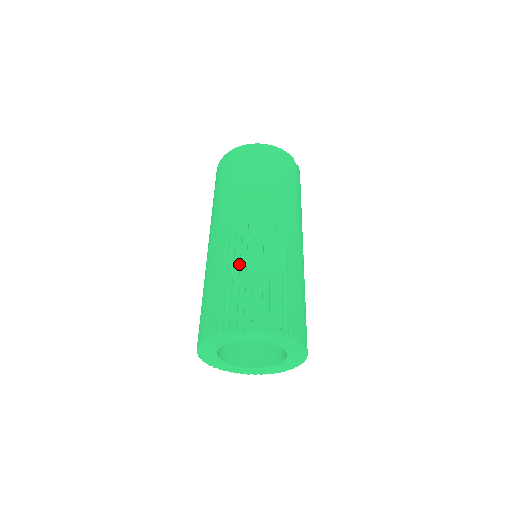
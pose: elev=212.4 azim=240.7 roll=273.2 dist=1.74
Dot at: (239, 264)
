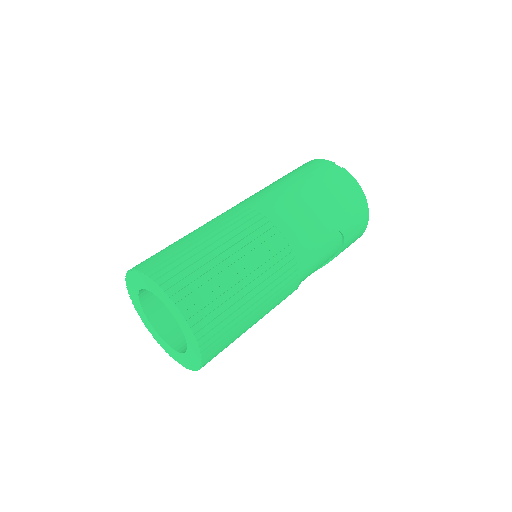
Dot at: occluded
